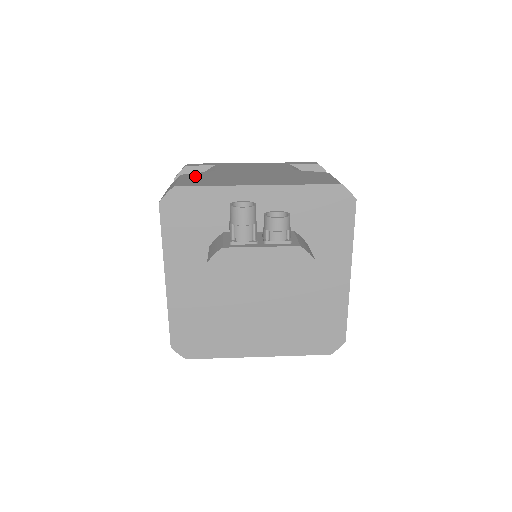
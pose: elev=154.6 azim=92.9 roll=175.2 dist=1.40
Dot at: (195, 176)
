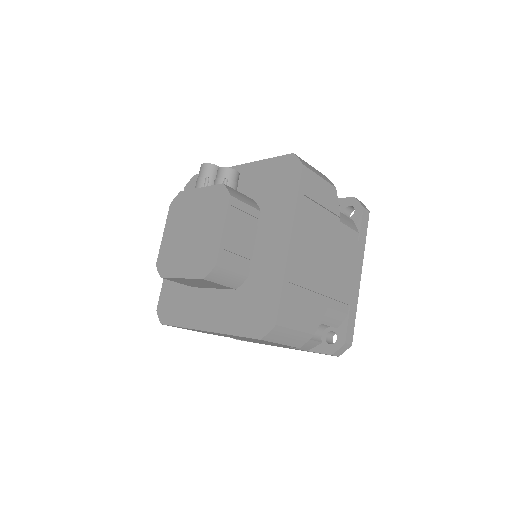
Dot at: occluded
